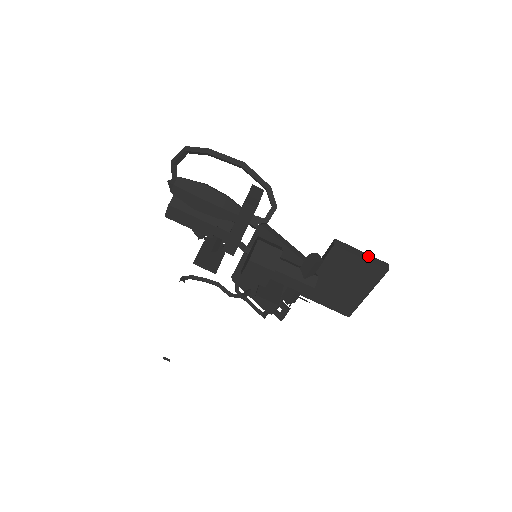
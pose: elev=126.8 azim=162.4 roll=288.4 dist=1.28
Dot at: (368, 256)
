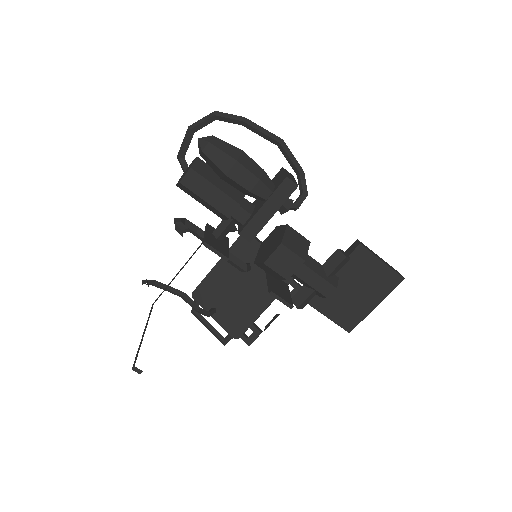
Dot at: (386, 262)
